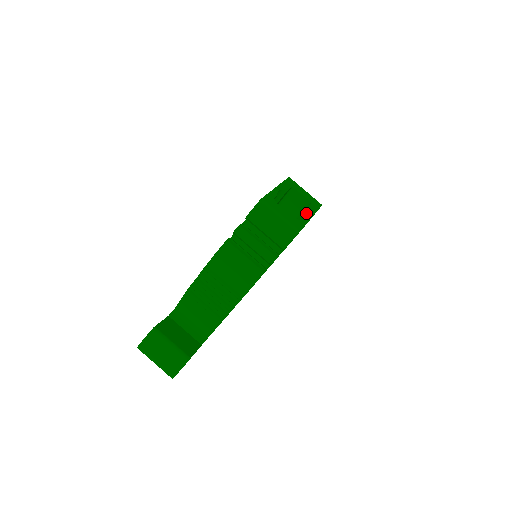
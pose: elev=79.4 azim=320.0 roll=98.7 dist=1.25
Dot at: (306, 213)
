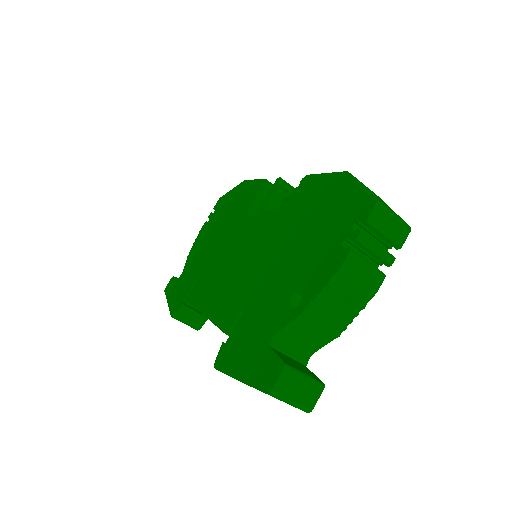
Dot at: occluded
